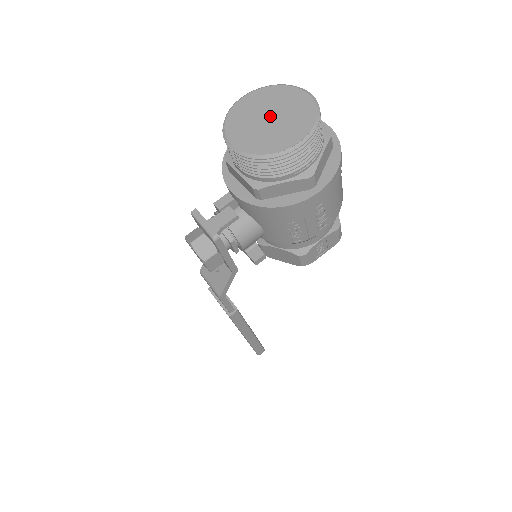
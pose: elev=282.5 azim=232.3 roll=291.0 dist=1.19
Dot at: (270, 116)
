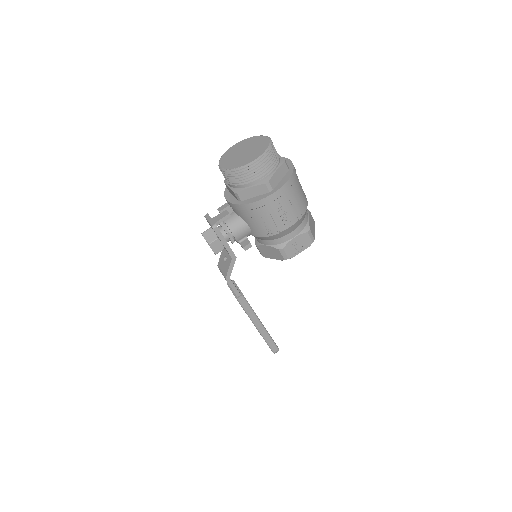
Dot at: (244, 151)
